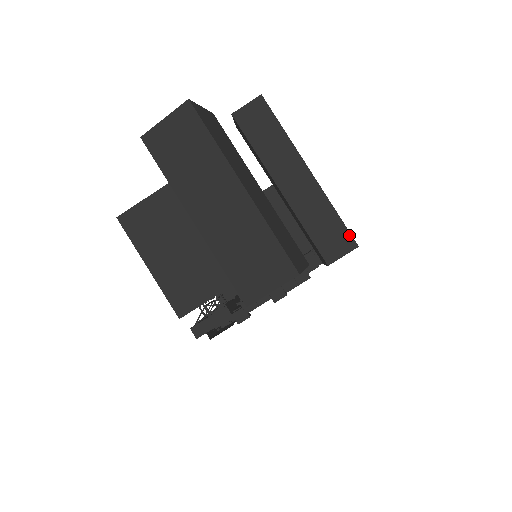
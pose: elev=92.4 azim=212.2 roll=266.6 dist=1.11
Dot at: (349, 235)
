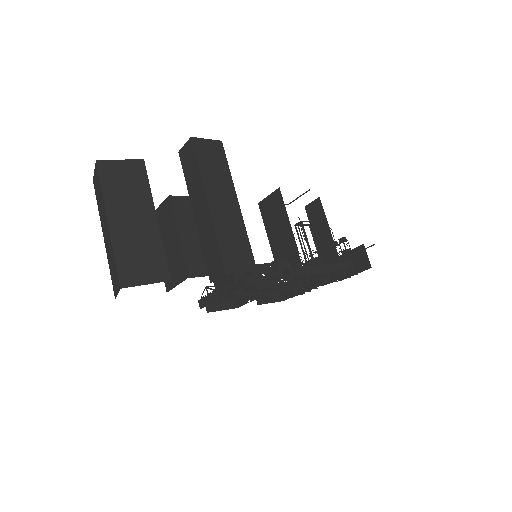
Dot at: (222, 262)
